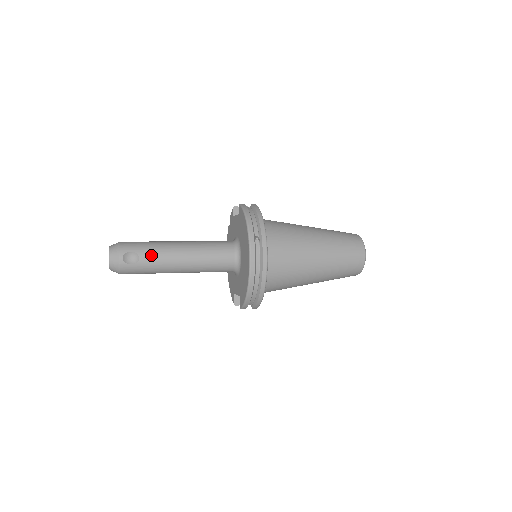
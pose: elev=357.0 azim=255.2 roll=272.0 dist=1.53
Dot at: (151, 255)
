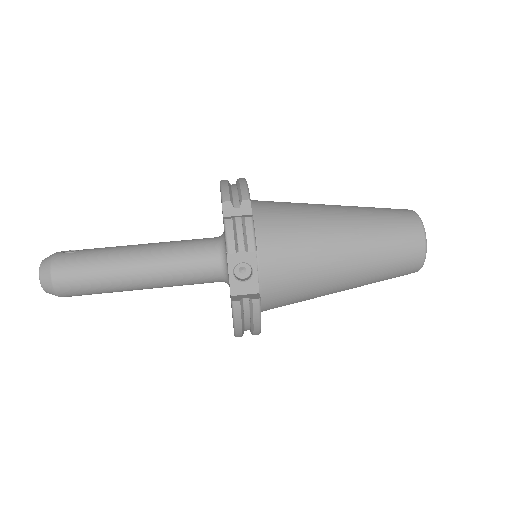
Dot at: occluded
